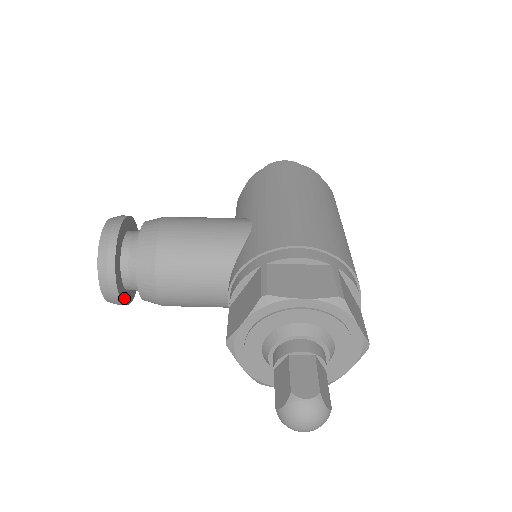
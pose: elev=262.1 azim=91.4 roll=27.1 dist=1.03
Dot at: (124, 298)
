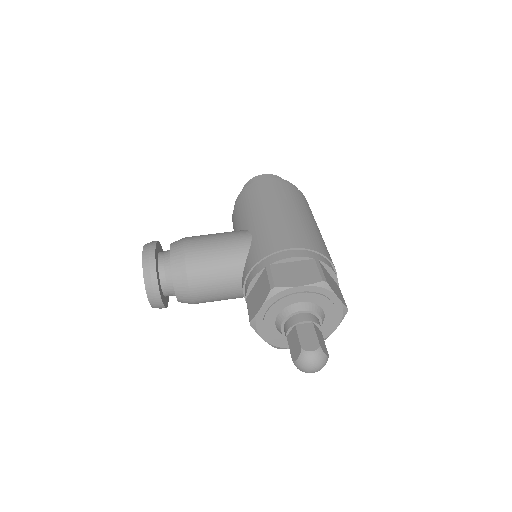
Dot at: (165, 303)
